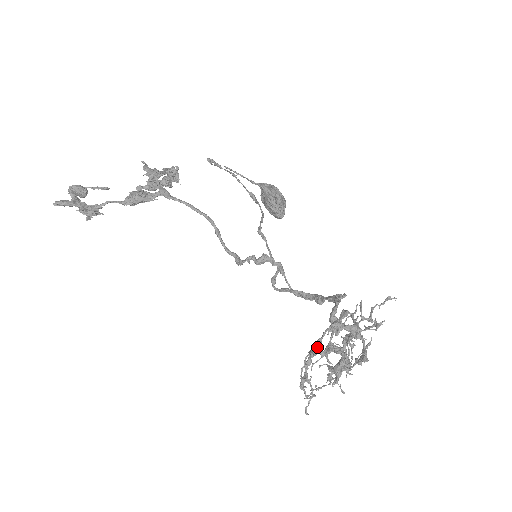
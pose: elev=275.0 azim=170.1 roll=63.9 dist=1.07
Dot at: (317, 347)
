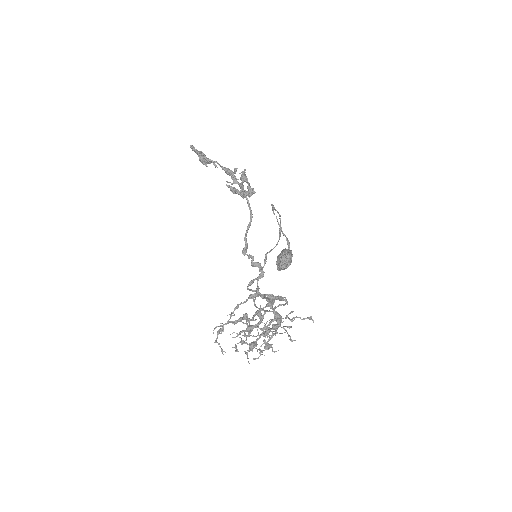
Dot at: (254, 295)
